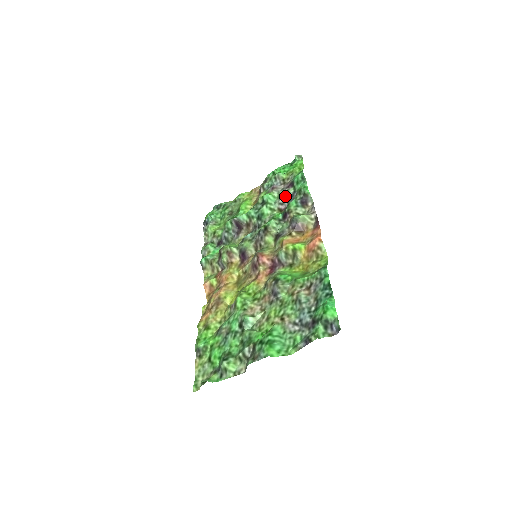
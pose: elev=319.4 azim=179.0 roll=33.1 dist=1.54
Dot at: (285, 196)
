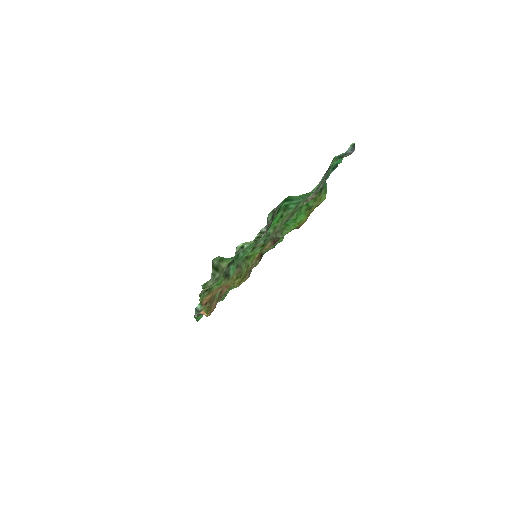
Dot at: occluded
